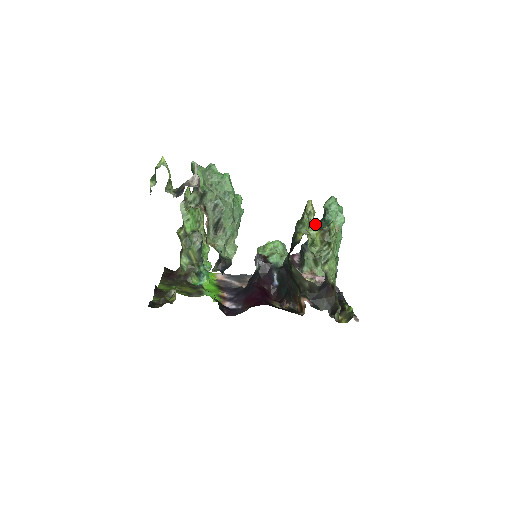
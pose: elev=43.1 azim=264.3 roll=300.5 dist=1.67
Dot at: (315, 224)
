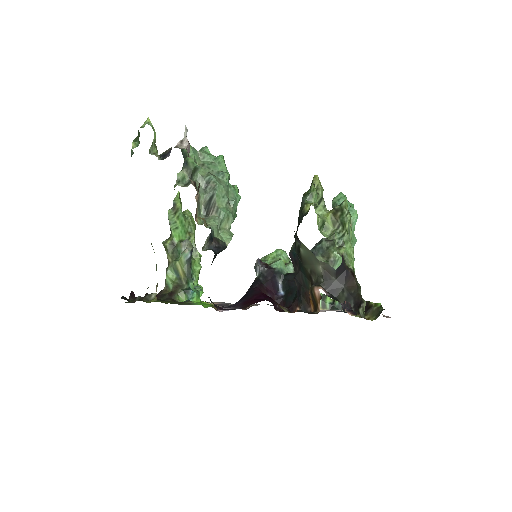
Dot at: (324, 204)
